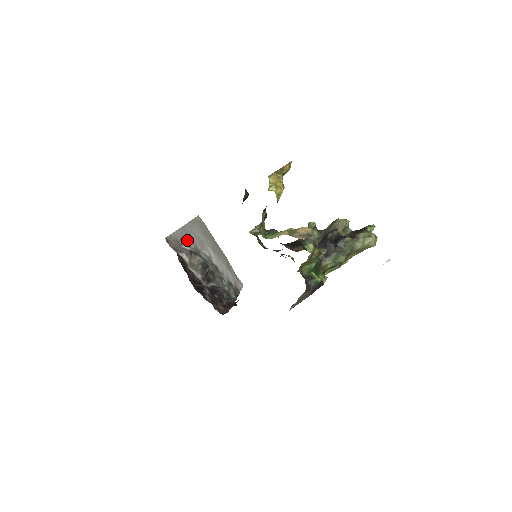
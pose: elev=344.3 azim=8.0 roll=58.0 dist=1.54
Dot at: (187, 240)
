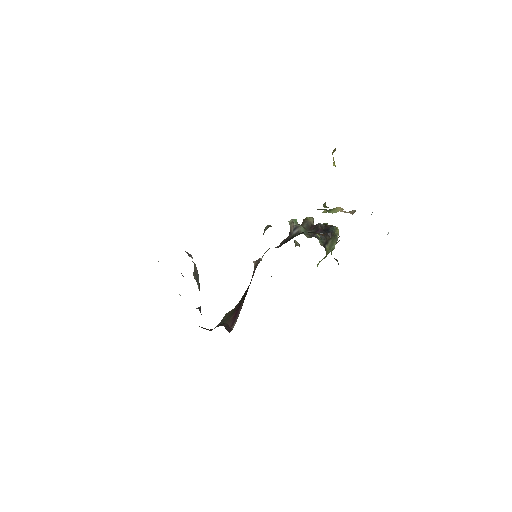
Dot at: occluded
